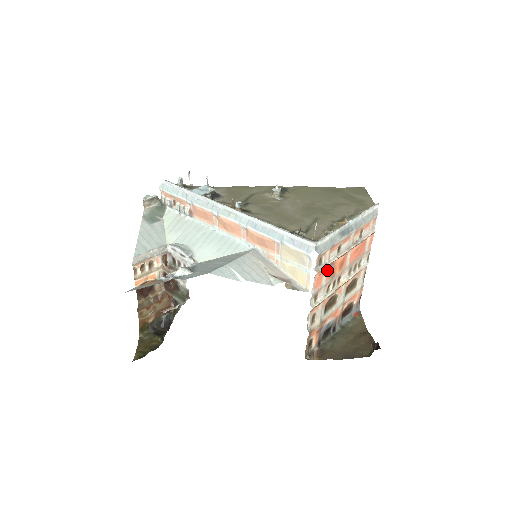
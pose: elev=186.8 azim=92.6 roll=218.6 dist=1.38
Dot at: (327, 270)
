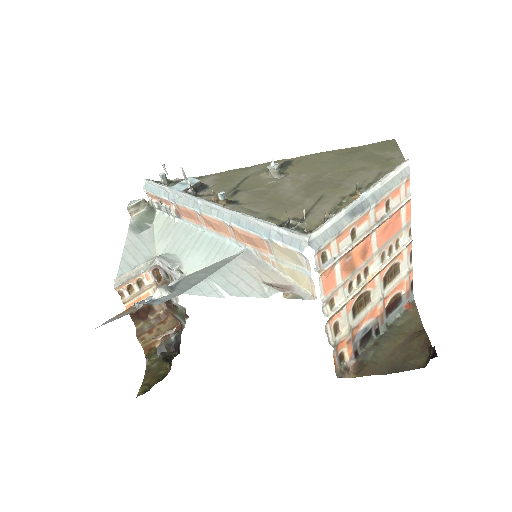
Dot at: (340, 265)
